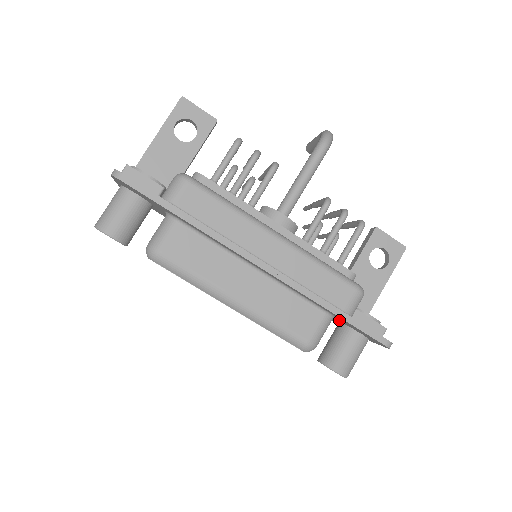
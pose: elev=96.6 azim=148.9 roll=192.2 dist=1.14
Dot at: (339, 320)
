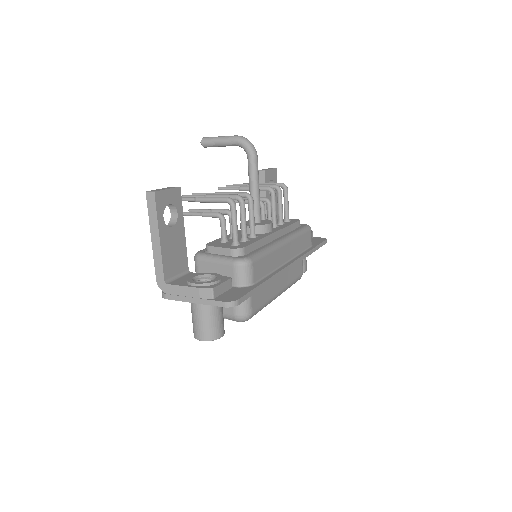
Dot at: occluded
